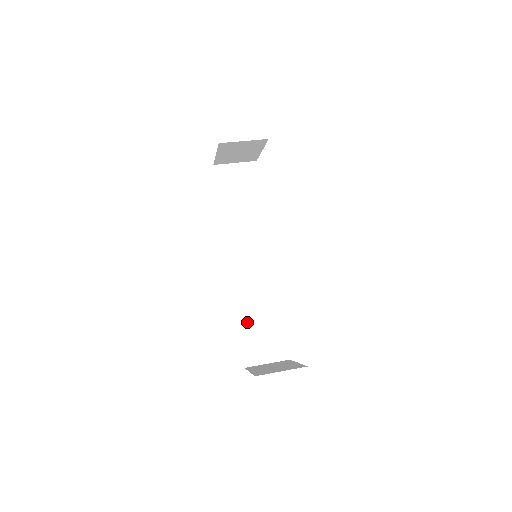
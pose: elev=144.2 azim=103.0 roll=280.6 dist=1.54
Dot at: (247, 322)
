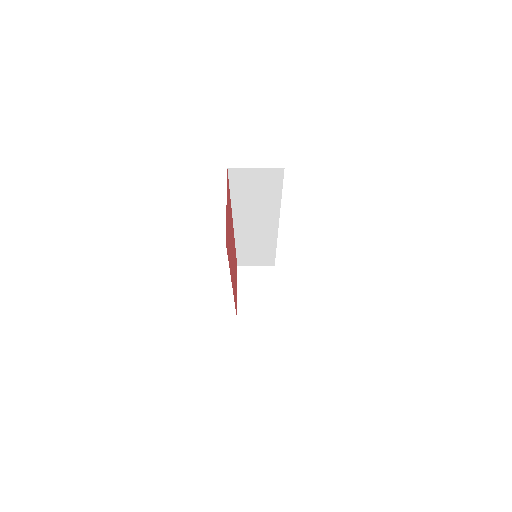
Dot at: (244, 252)
